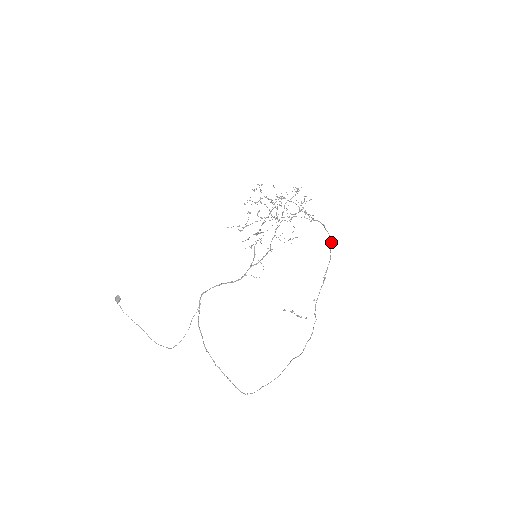
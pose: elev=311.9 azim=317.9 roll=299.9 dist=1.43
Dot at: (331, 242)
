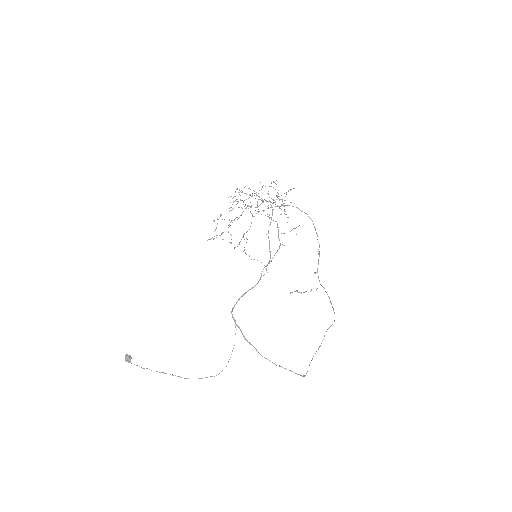
Dot at: (311, 219)
